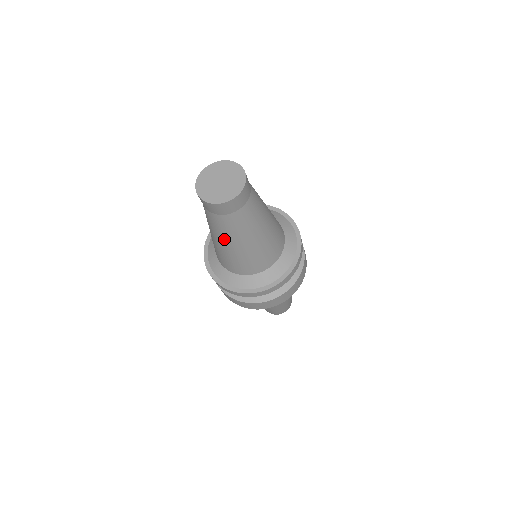
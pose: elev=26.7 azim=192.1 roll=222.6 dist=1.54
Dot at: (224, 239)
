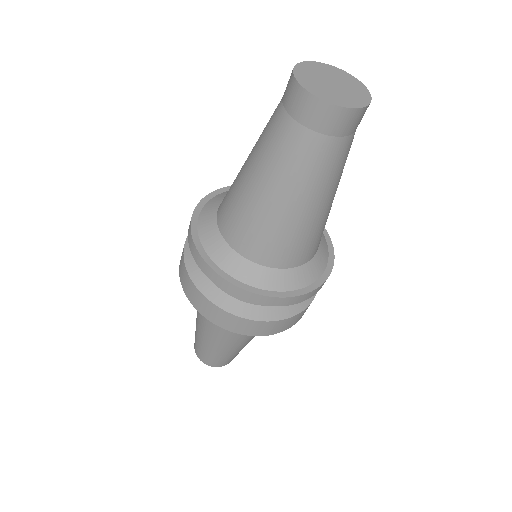
Dot at: (306, 192)
